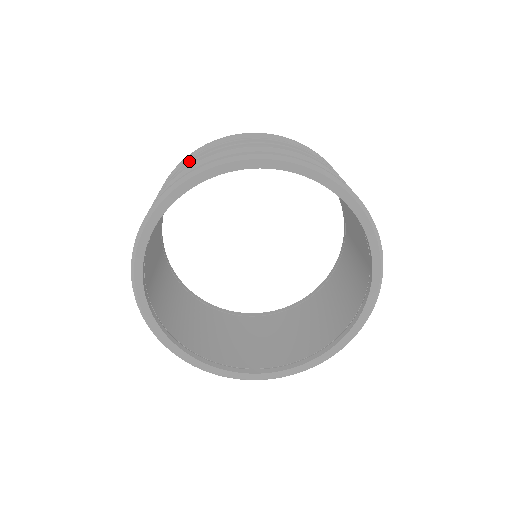
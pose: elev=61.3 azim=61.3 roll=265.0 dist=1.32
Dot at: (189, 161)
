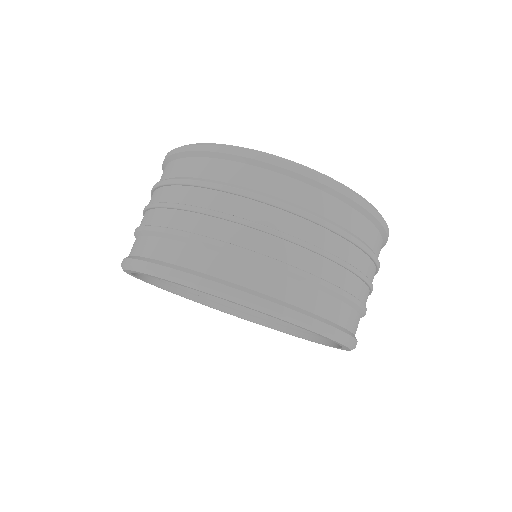
Dot at: (169, 185)
